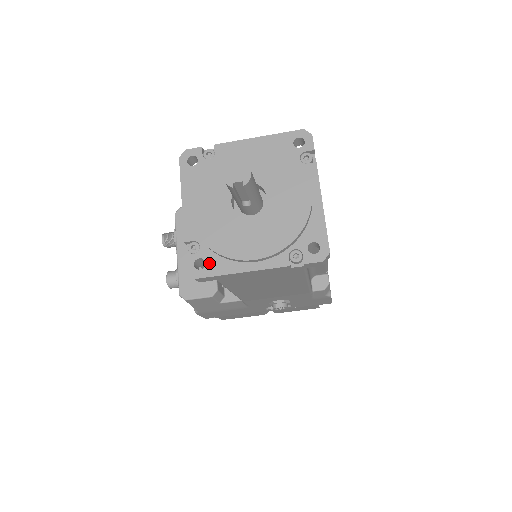
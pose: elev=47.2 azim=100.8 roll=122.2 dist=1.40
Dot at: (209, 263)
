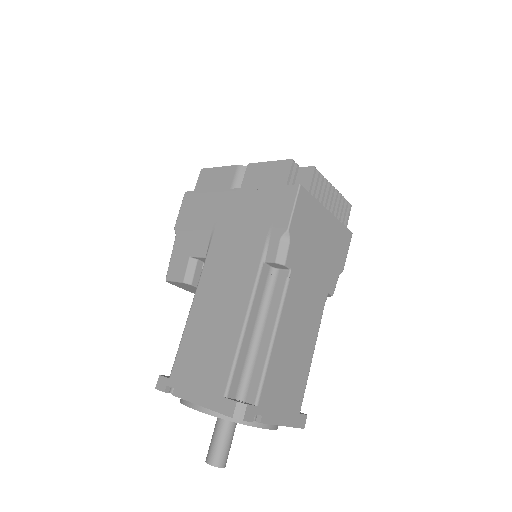
Dot at: occluded
